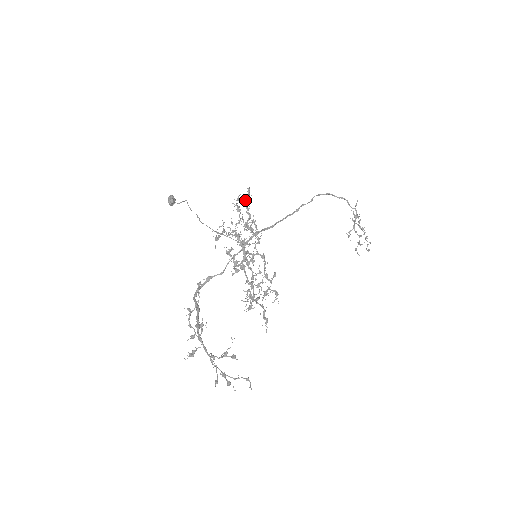
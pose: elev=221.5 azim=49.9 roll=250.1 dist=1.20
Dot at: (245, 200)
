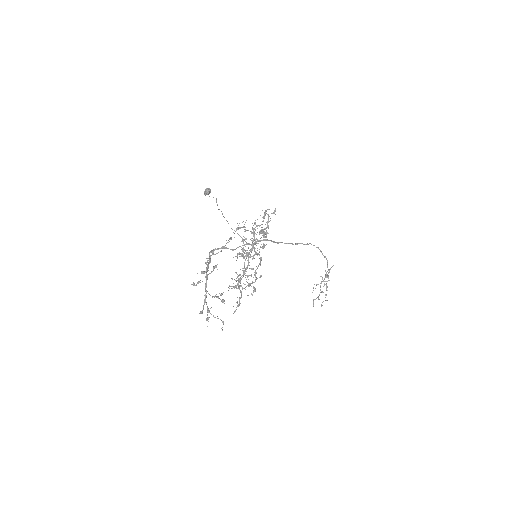
Dot at: occluded
